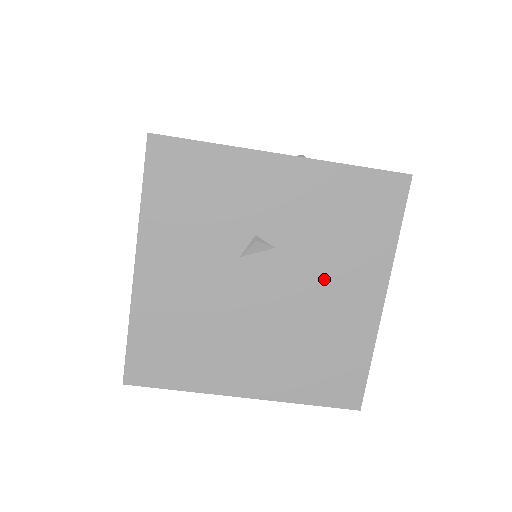
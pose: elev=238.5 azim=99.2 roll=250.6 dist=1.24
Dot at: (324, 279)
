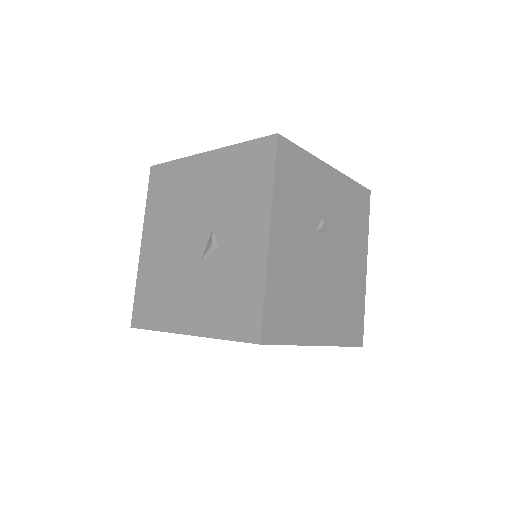
Dot at: occluded
